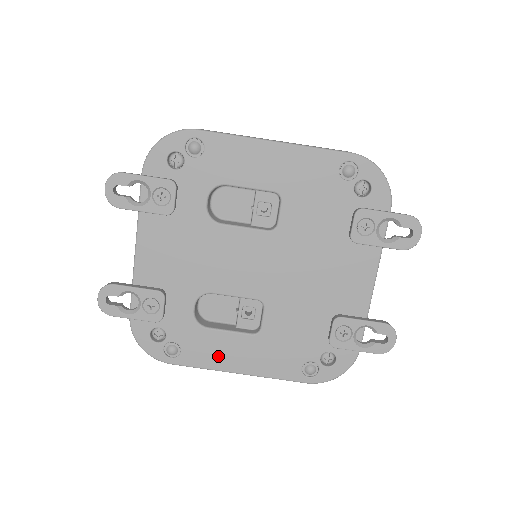
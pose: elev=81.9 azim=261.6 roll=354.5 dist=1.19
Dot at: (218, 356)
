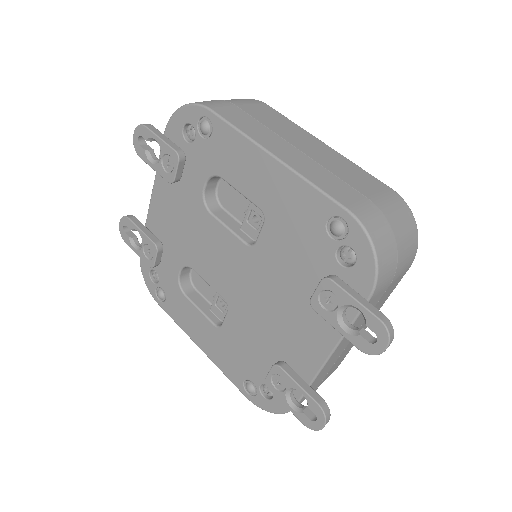
Dot at: (188, 323)
